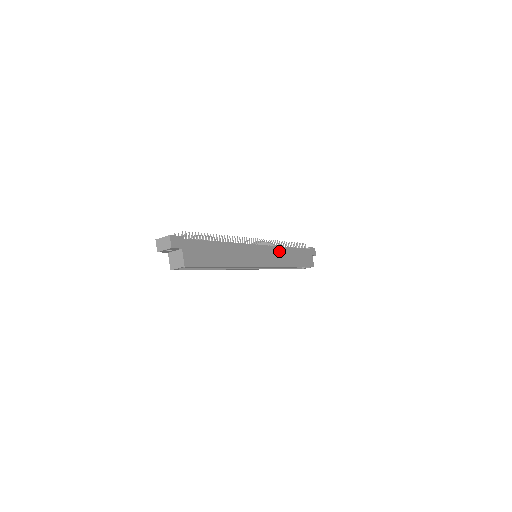
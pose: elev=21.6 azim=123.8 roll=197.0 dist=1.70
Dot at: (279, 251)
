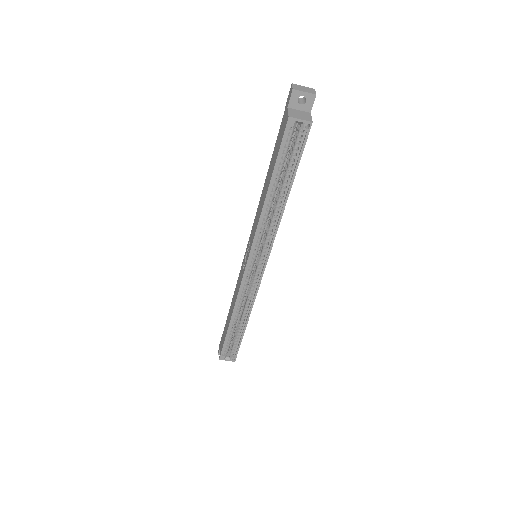
Dot at: occluded
